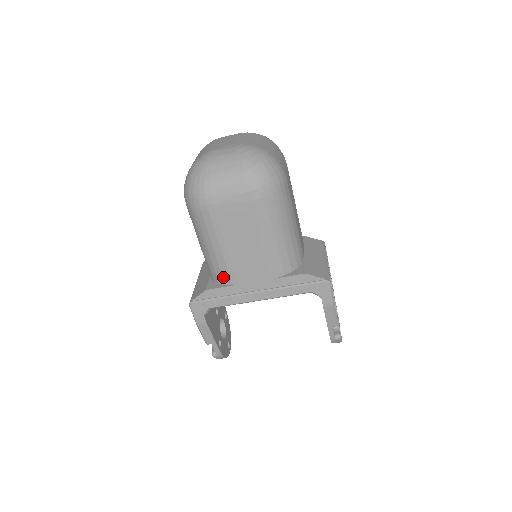
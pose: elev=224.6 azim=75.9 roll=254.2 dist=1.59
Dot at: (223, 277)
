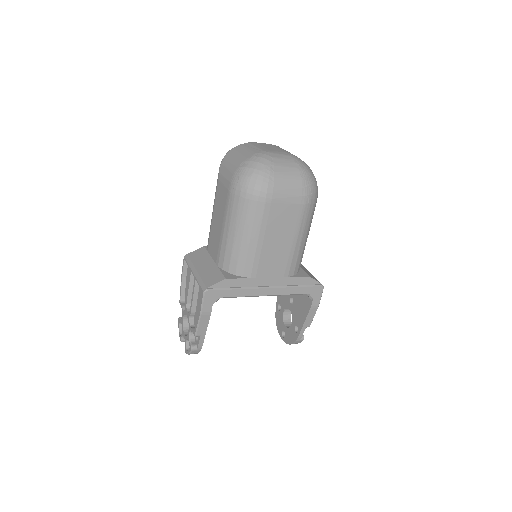
Dot at: (245, 269)
